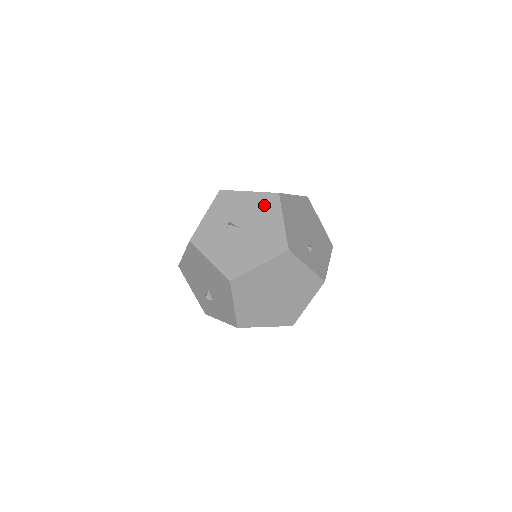
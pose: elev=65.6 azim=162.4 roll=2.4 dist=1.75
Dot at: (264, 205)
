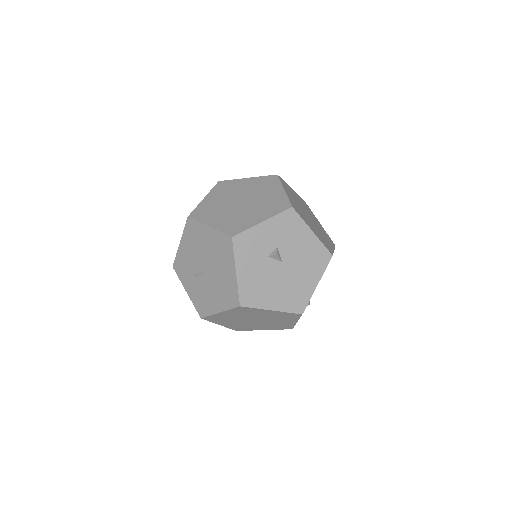
Dot at: (315, 257)
